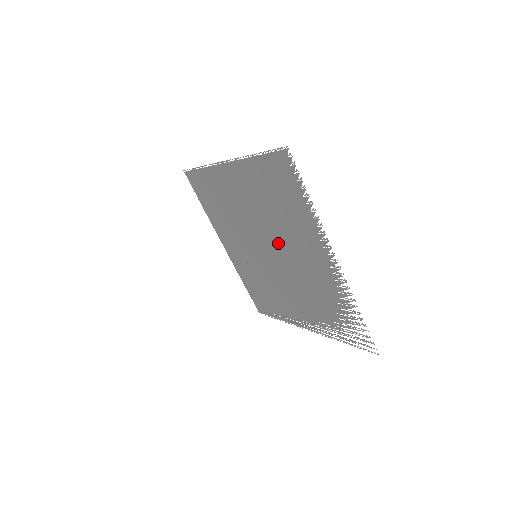
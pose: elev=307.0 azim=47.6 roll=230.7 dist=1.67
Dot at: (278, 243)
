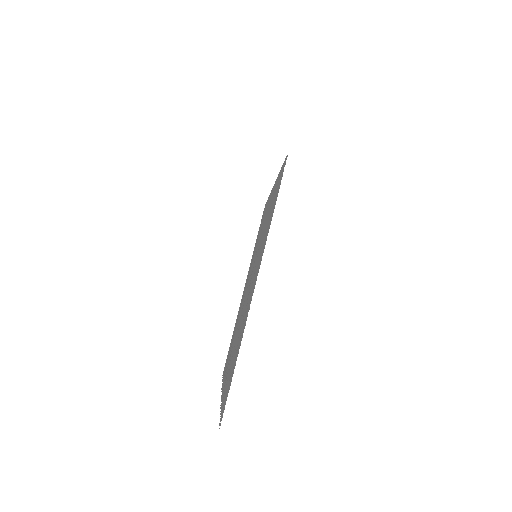
Dot at: occluded
